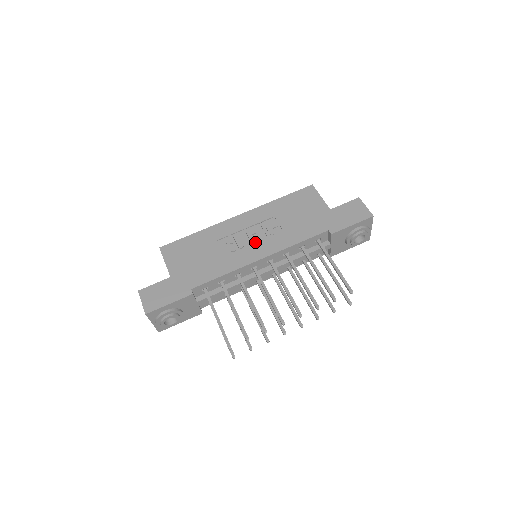
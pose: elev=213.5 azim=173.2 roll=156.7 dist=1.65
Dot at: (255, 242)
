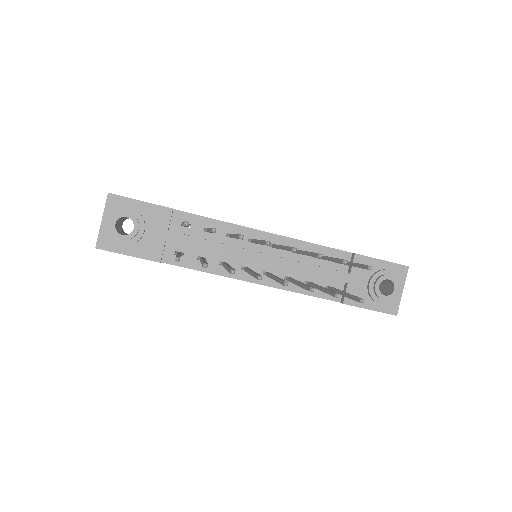
Dot at: occluded
